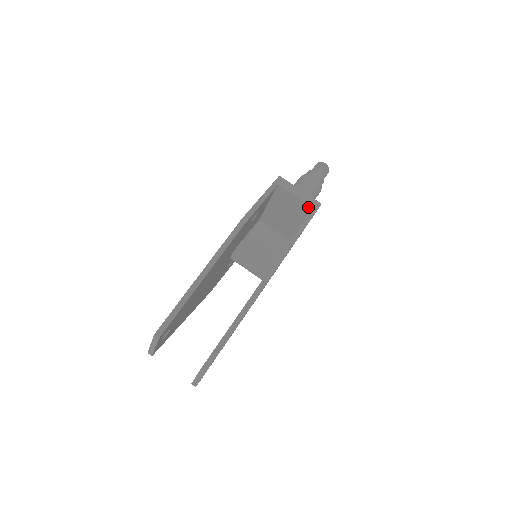
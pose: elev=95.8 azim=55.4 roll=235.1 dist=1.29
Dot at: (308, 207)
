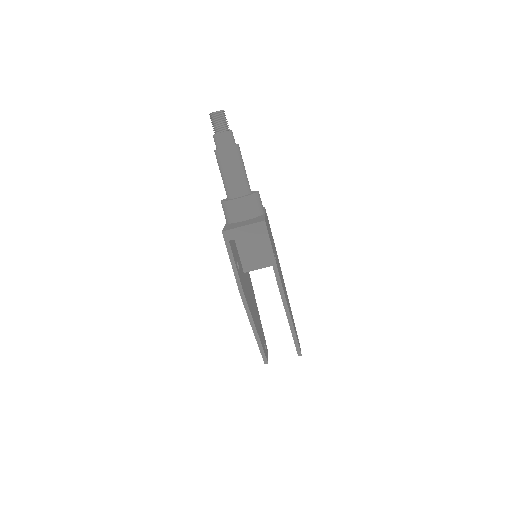
Dot at: (260, 232)
